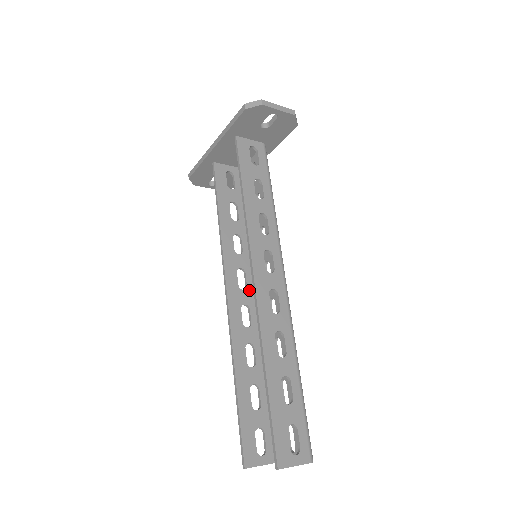
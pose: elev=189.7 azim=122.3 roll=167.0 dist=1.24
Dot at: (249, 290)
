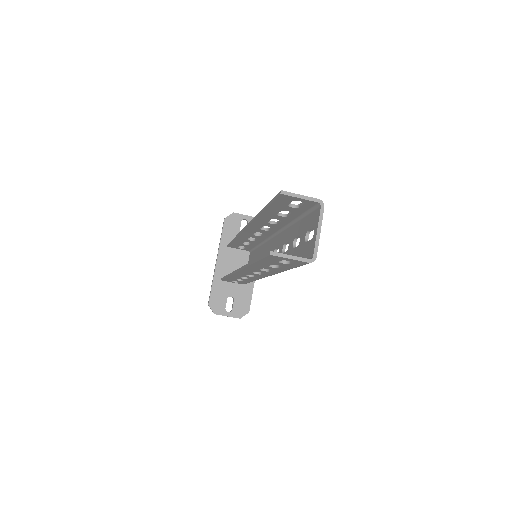
Dot at: occluded
